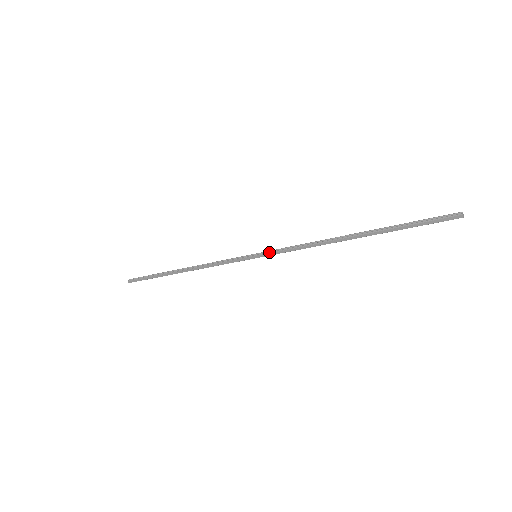
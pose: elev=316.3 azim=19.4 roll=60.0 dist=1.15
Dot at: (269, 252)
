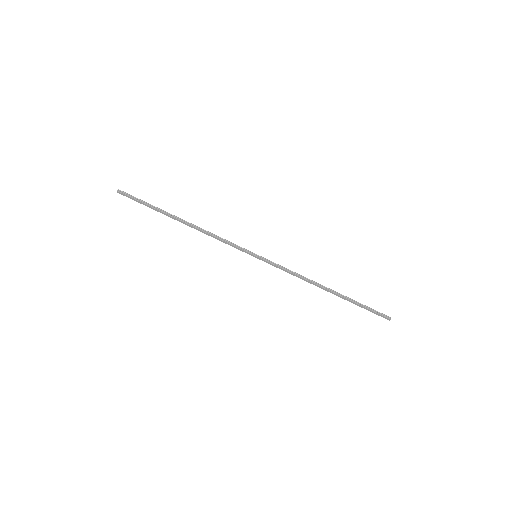
Dot at: (269, 261)
